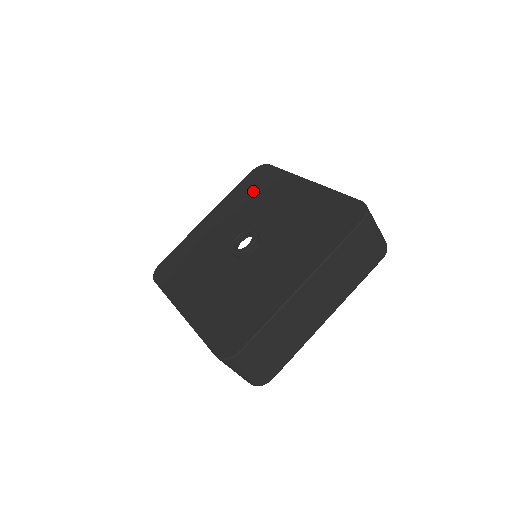
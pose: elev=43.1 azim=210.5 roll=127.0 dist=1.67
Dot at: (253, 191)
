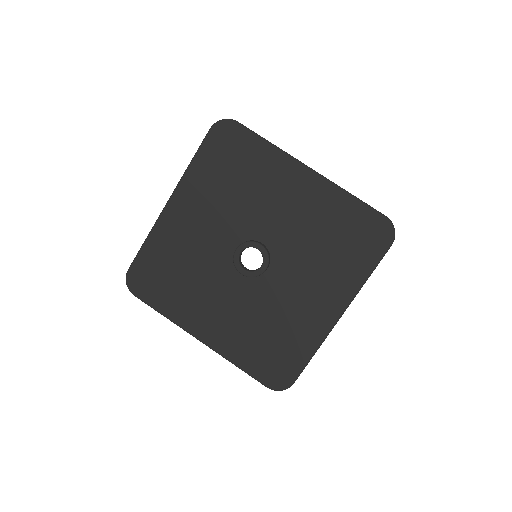
Dot at: (229, 170)
